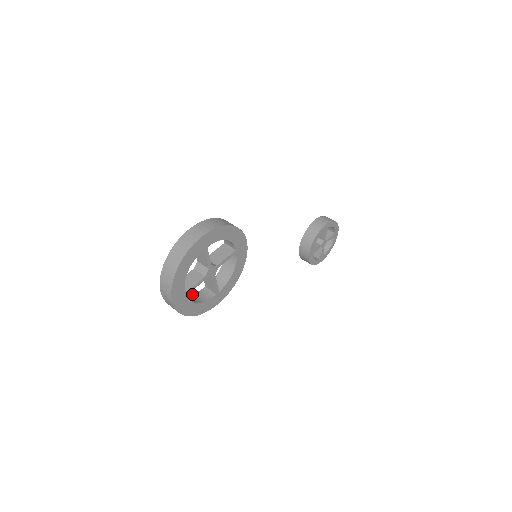
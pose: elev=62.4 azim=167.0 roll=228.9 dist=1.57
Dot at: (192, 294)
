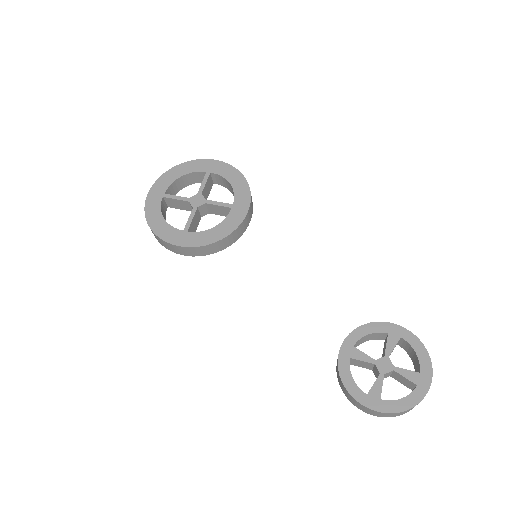
Dot at: occluded
